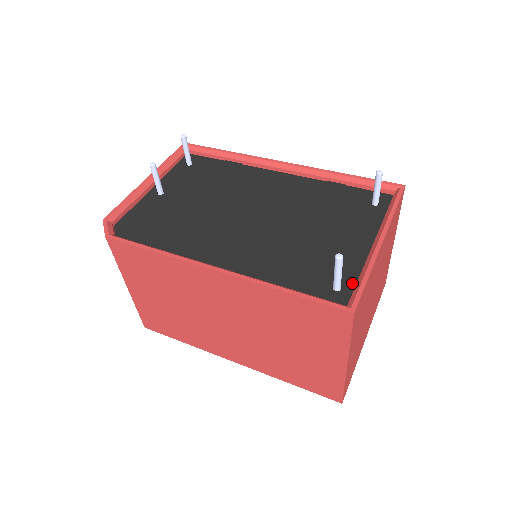
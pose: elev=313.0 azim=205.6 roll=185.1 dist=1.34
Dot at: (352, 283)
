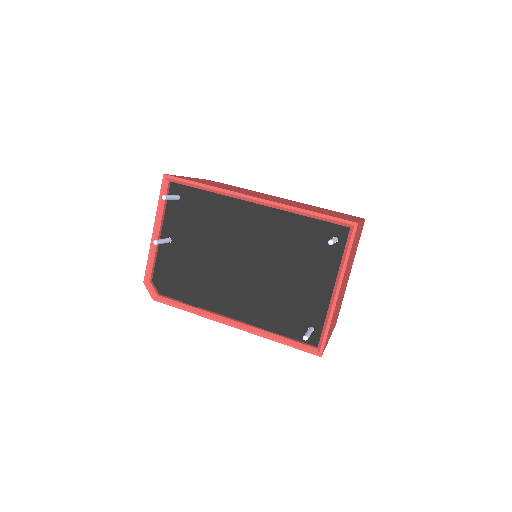
Dot at: (320, 326)
